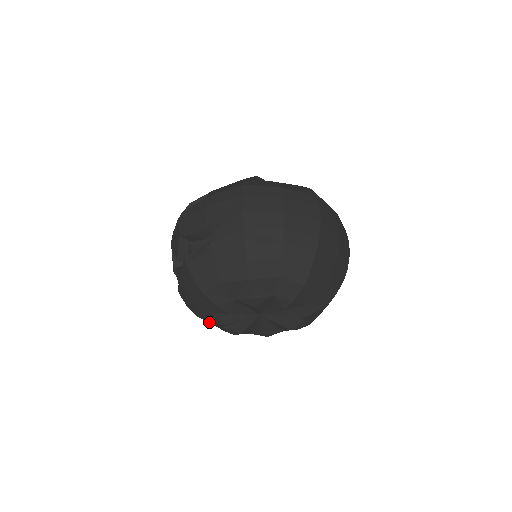
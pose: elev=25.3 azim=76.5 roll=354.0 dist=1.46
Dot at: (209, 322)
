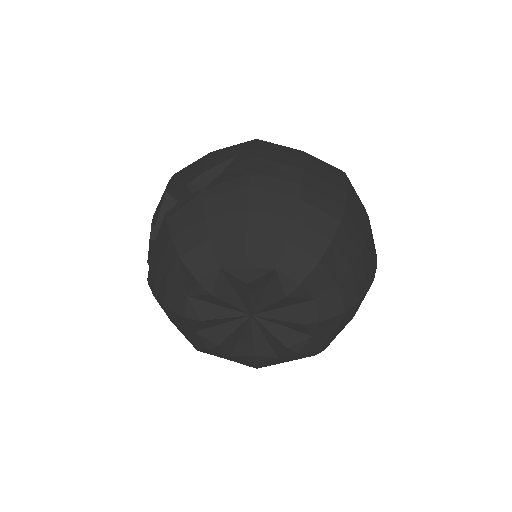
Dot at: (178, 327)
